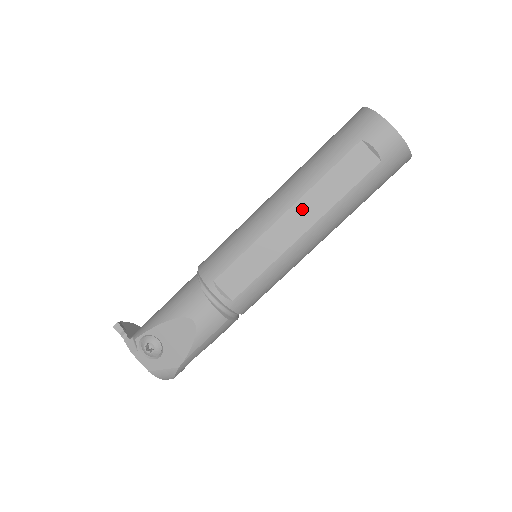
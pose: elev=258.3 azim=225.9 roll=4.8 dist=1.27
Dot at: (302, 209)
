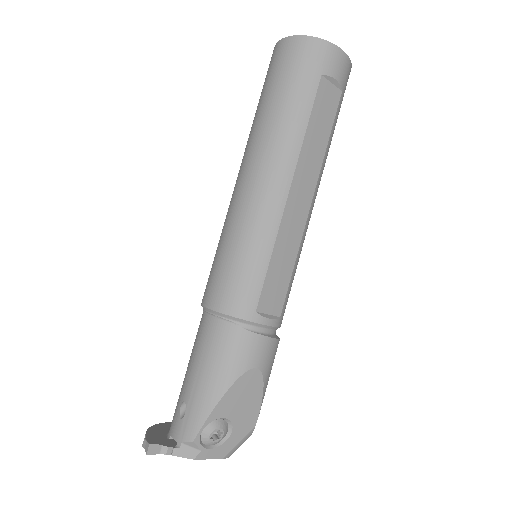
Dot at: (301, 178)
